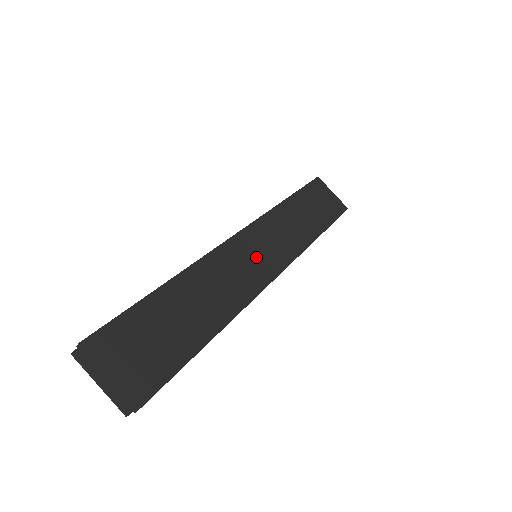
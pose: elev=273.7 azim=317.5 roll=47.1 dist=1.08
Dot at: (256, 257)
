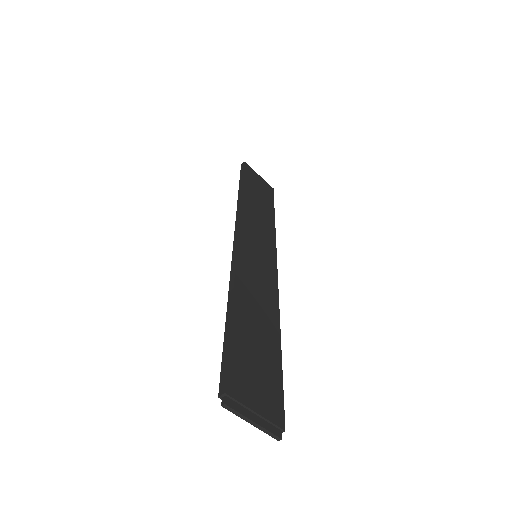
Dot at: (259, 257)
